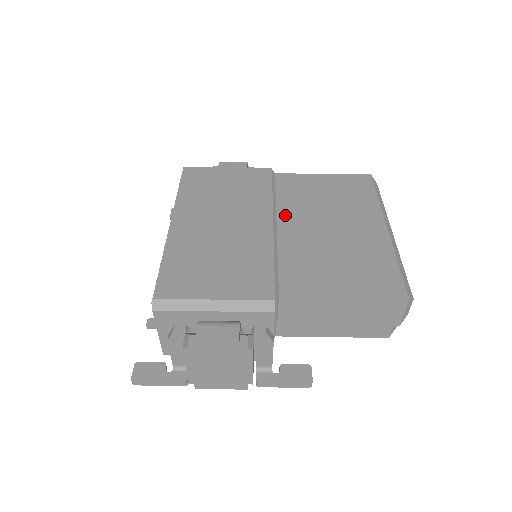
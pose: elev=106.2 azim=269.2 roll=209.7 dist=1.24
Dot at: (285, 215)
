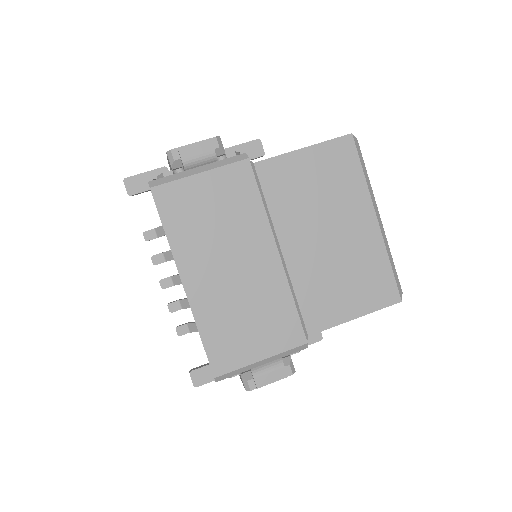
Dot at: (284, 232)
